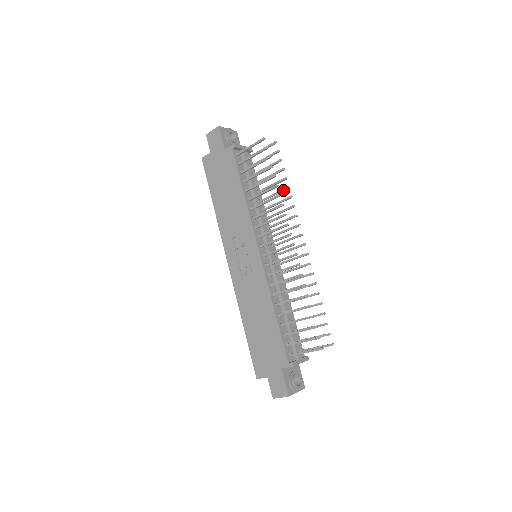
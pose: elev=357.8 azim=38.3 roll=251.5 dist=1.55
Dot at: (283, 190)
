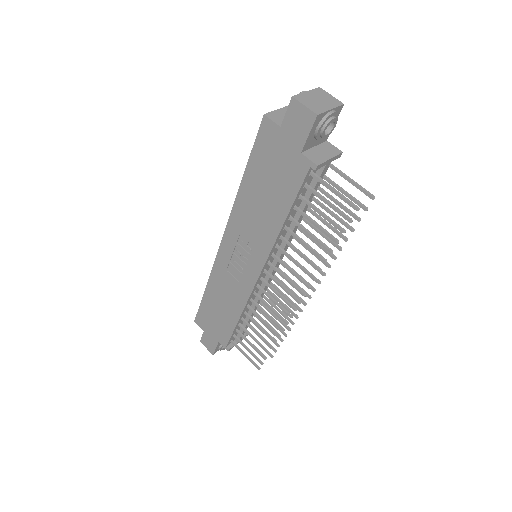
Dot at: (333, 244)
